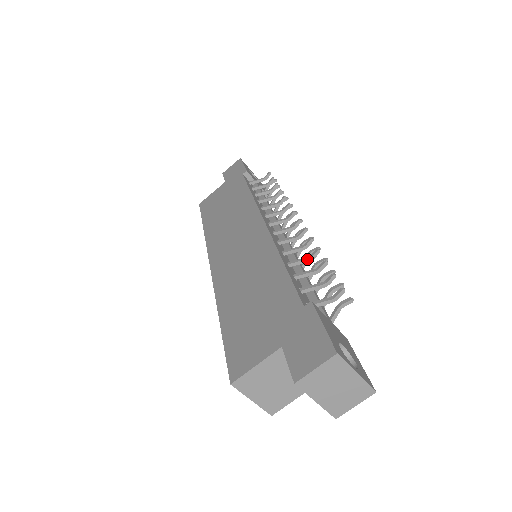
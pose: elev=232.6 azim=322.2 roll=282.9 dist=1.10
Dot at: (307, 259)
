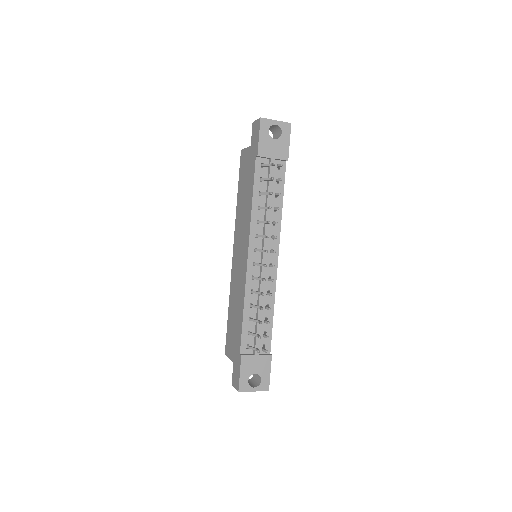
Dot at: (258, 308)
